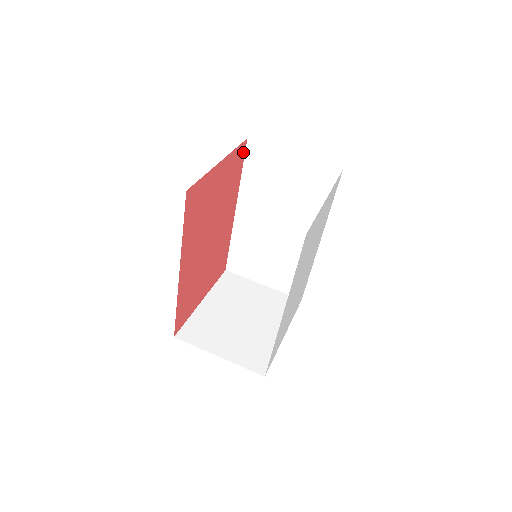
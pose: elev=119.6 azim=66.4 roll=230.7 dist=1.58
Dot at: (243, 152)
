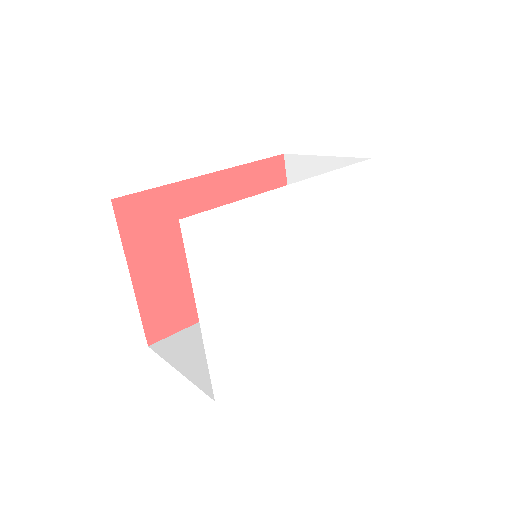
Dot at: occluded
